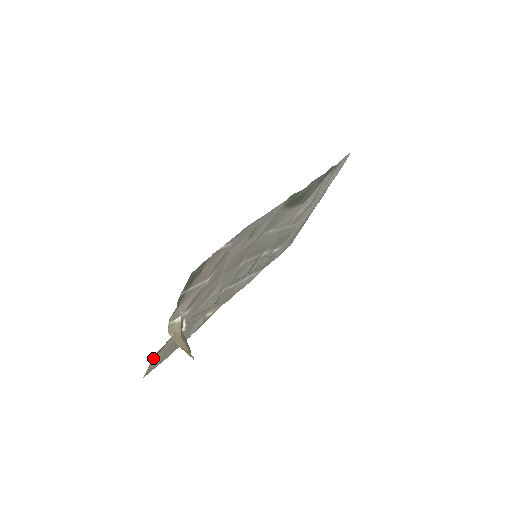
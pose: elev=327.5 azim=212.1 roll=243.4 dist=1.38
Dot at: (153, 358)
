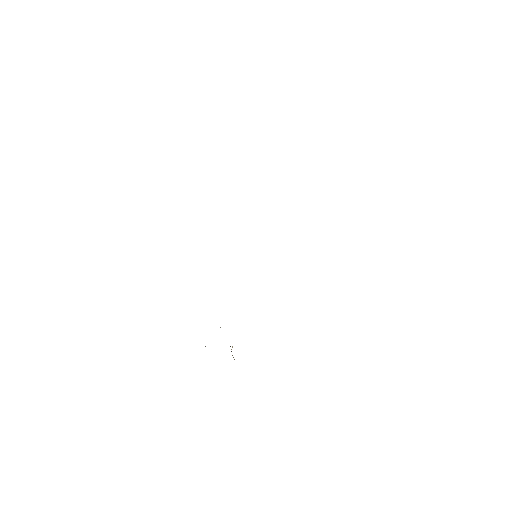
Dot at: occluded
